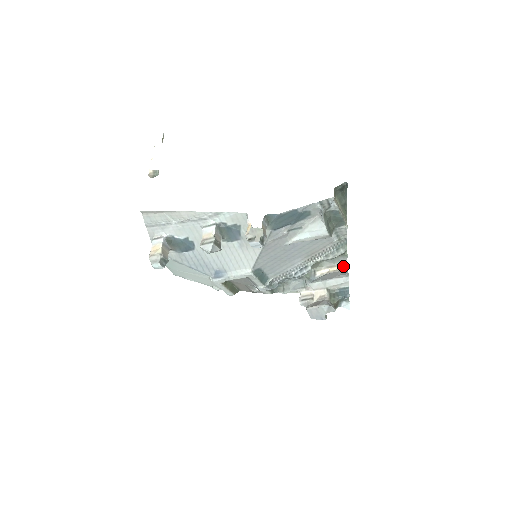
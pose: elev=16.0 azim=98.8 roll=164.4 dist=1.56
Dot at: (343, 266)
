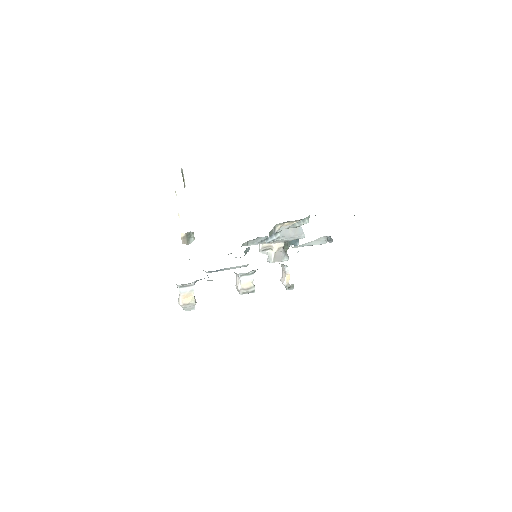
Dot at: (297, 221)
